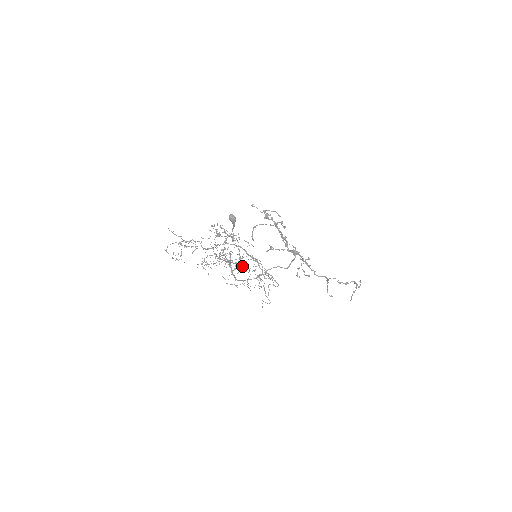
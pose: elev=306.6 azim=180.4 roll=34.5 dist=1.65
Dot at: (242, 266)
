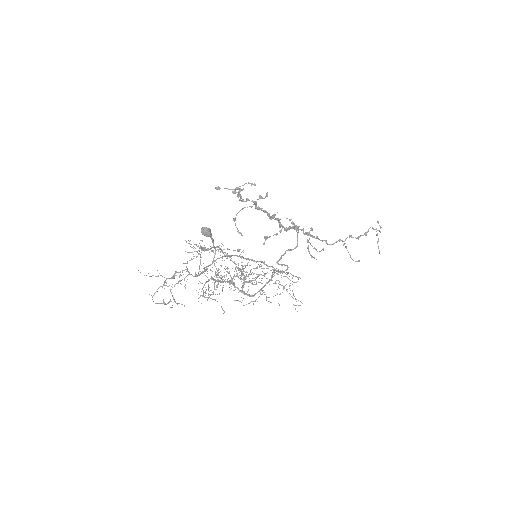
Dot at: occluded
